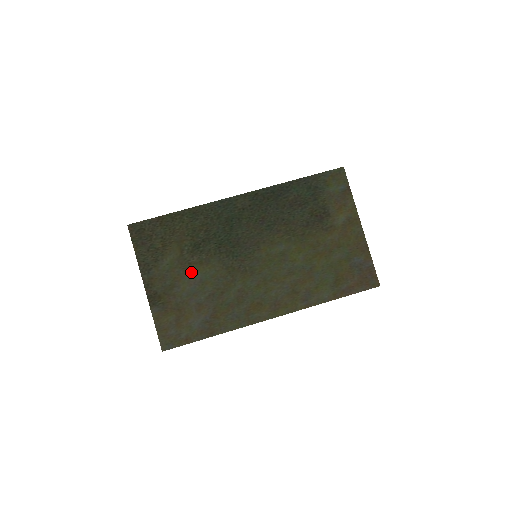
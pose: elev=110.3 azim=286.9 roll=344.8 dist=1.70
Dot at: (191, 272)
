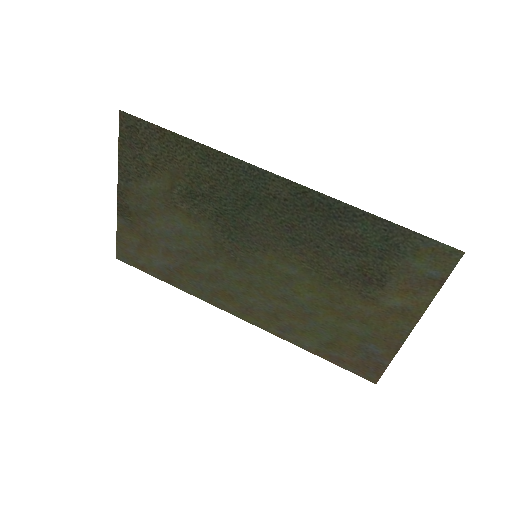
Dot at: (173, 216)
